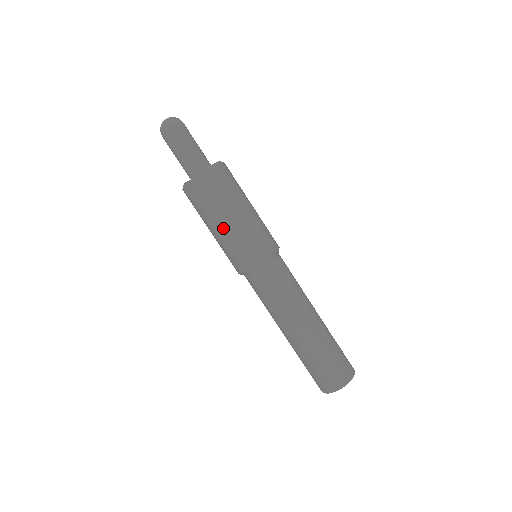
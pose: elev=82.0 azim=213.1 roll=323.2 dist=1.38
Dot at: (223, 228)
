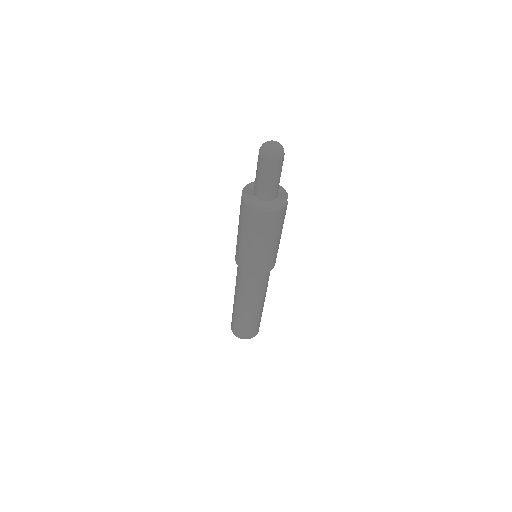
Dot at: (238, 232)
